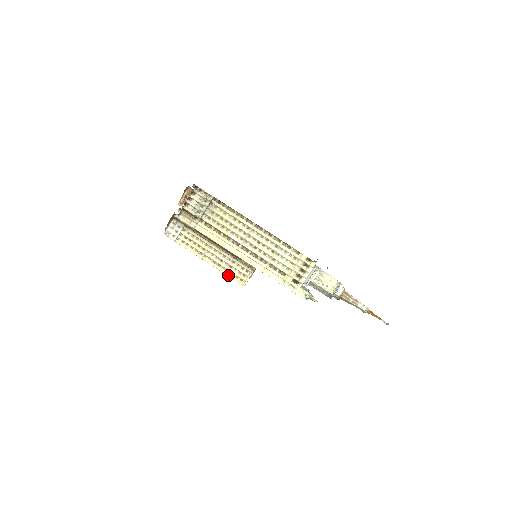
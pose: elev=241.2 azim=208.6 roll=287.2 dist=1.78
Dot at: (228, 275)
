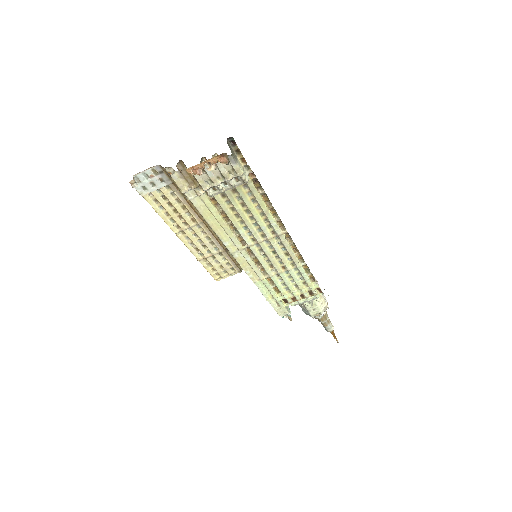
Dot at: (203, 264)
